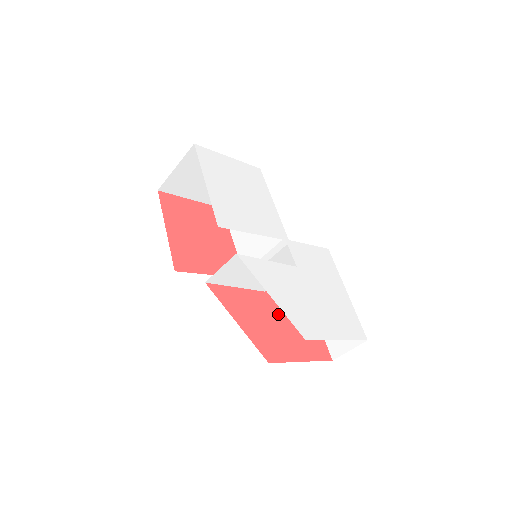
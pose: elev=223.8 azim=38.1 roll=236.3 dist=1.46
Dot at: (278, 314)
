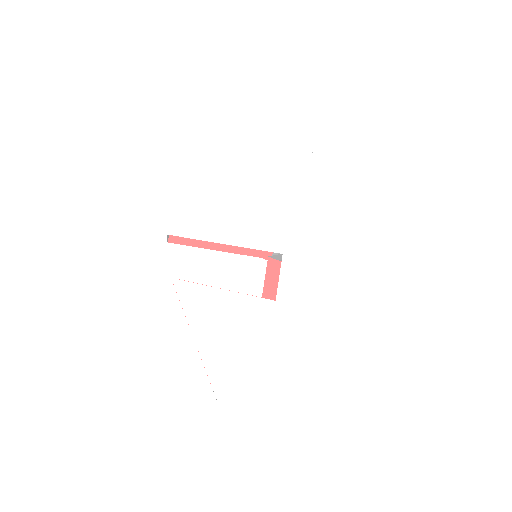
Dot at: occluded
